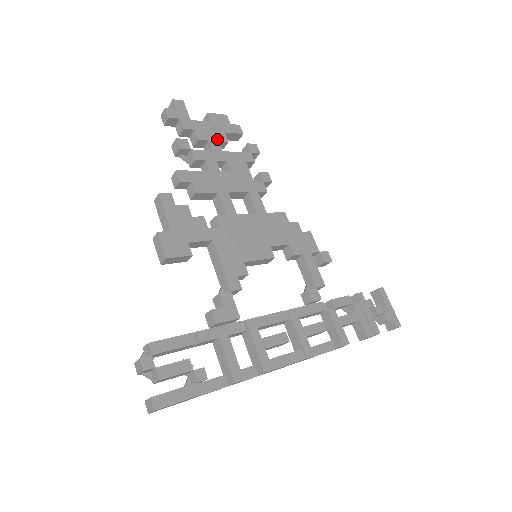
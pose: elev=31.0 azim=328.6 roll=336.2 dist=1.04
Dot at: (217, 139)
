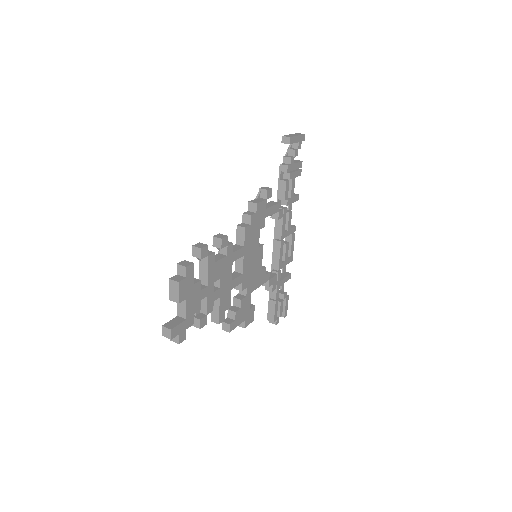
Dot at: (199, 292)
